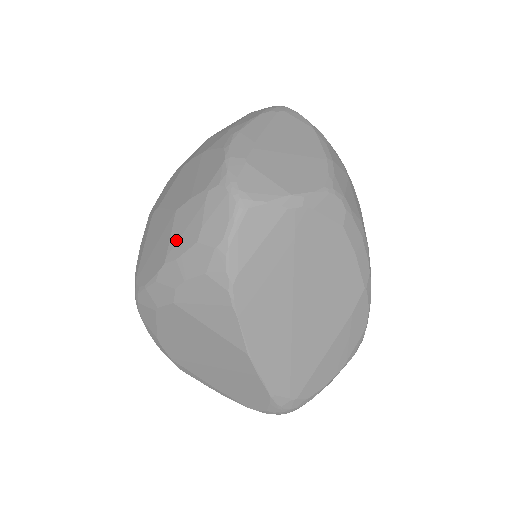
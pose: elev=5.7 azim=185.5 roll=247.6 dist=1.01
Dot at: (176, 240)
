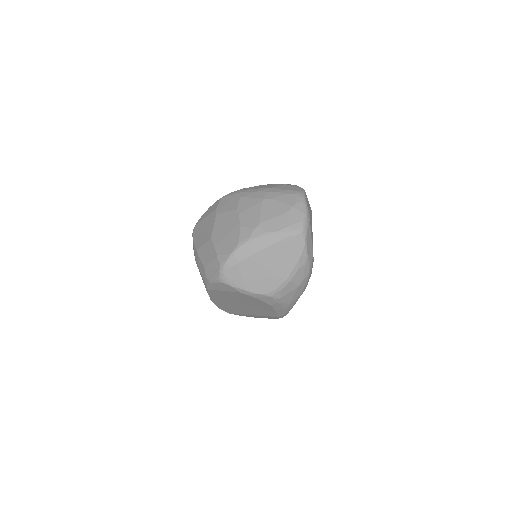
Dot at: (203, 251)
